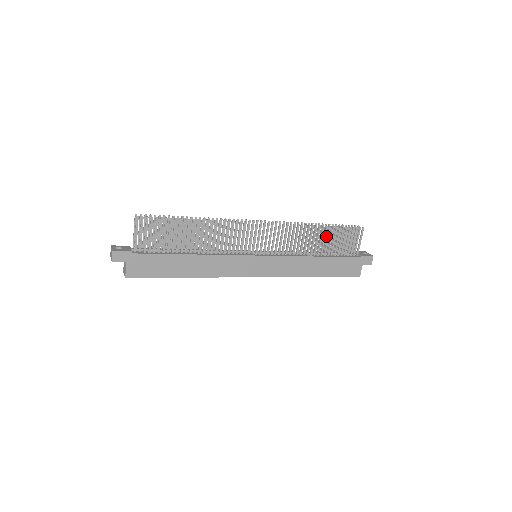
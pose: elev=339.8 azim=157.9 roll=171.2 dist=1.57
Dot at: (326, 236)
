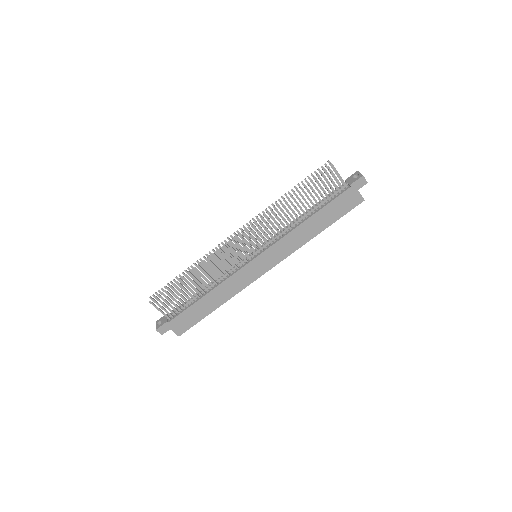
Dot at: occluded
